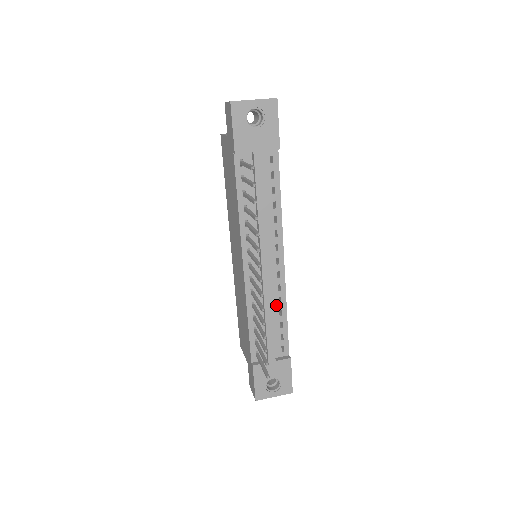
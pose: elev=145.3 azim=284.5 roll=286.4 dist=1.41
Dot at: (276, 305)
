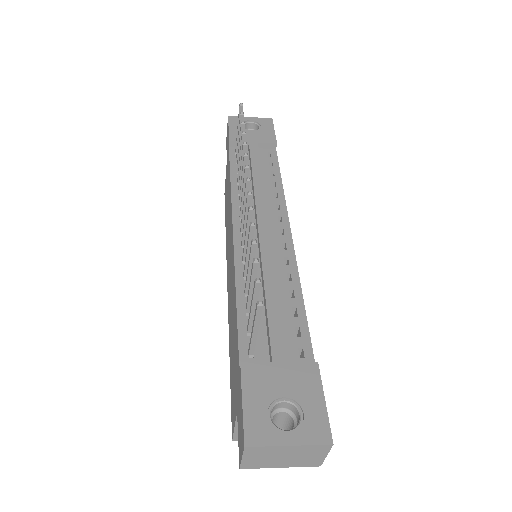
Dot at: (283, 282)
